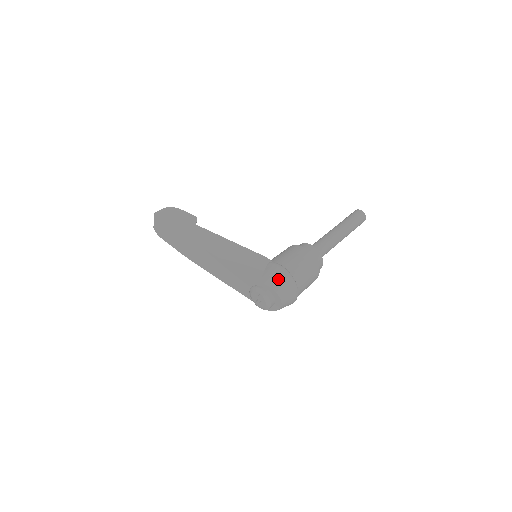
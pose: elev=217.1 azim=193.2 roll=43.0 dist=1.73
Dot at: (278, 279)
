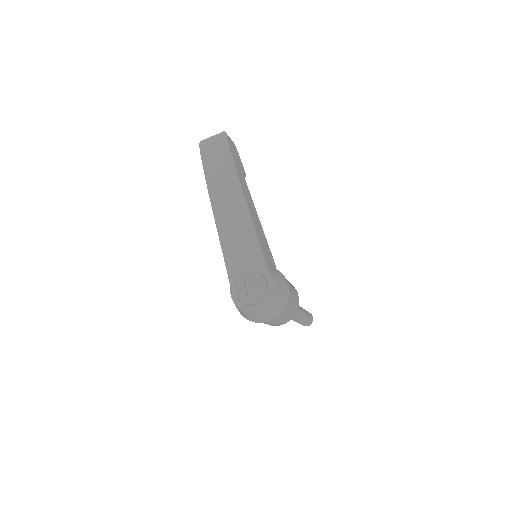
Dot at: (282, 286)
